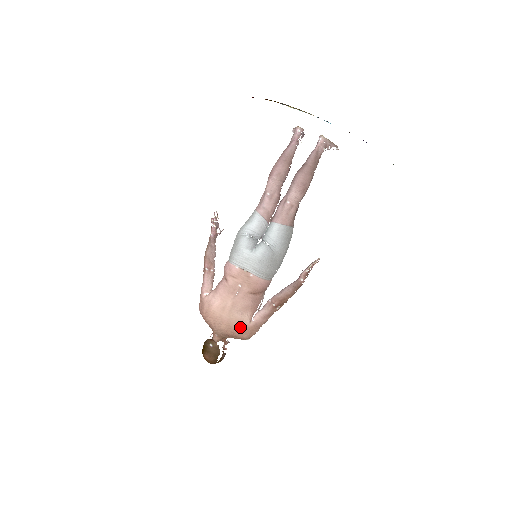
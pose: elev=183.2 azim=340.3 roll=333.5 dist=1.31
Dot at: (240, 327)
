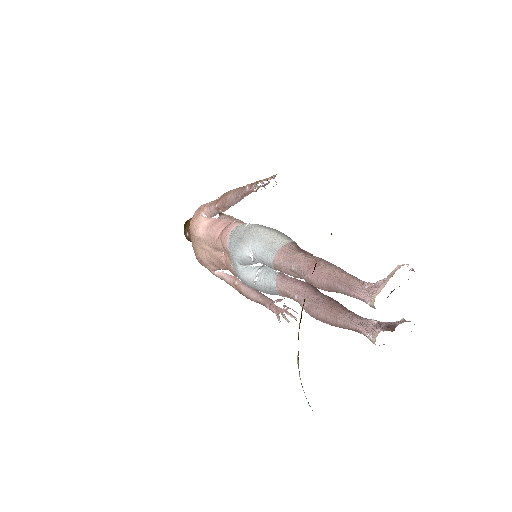
Dot at: (203, 265)
